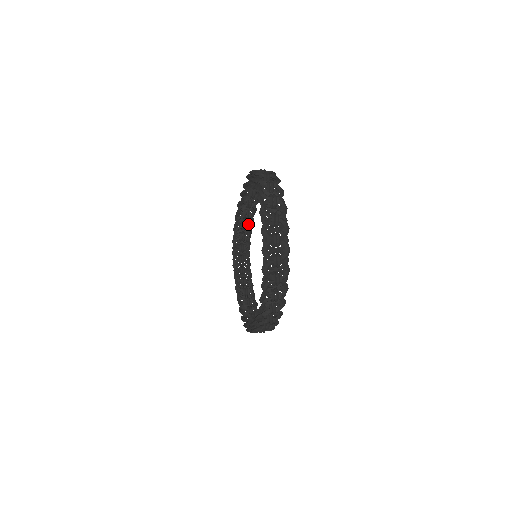
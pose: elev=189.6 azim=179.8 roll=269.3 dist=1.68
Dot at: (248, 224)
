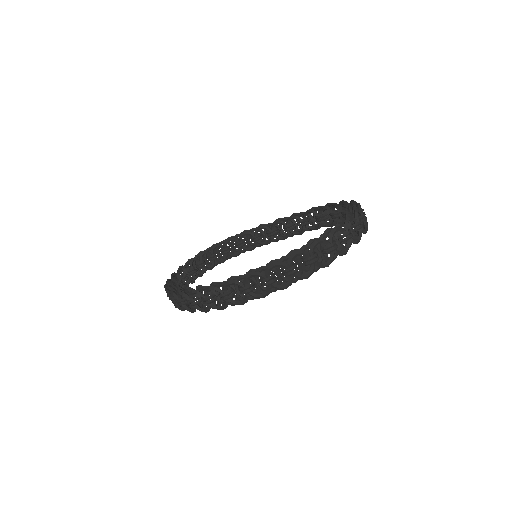
Dot at: occluded
